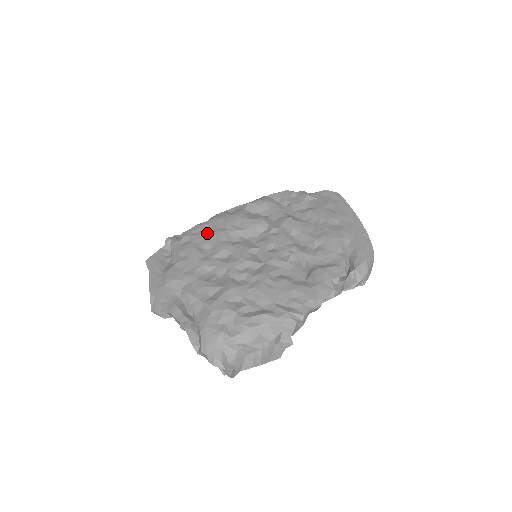
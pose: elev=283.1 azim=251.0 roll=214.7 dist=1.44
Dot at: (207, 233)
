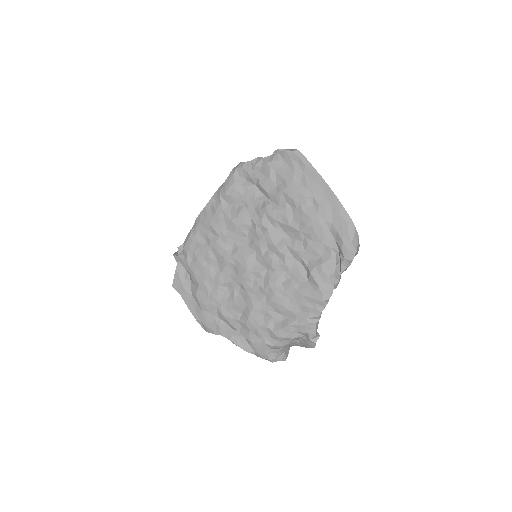
Dot at: (204, 245)
